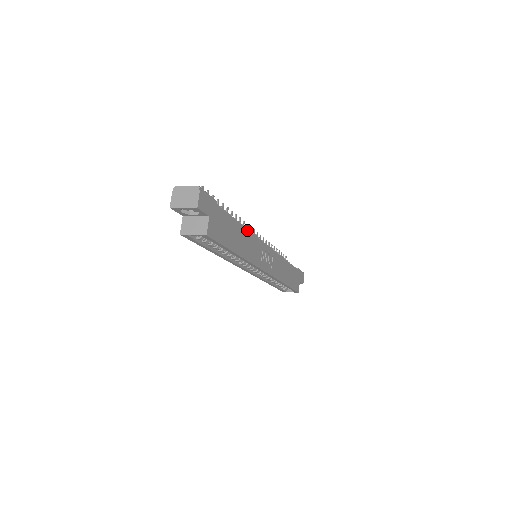
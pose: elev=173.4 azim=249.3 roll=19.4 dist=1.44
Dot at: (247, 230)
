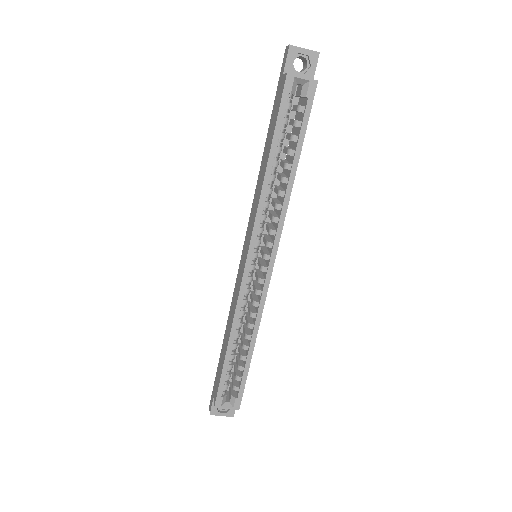
Dot at: occluded
